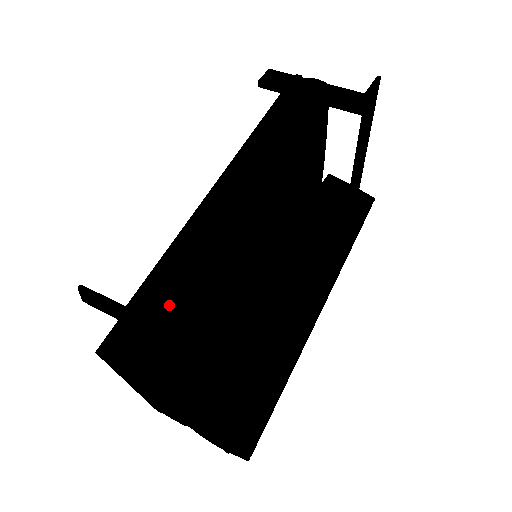
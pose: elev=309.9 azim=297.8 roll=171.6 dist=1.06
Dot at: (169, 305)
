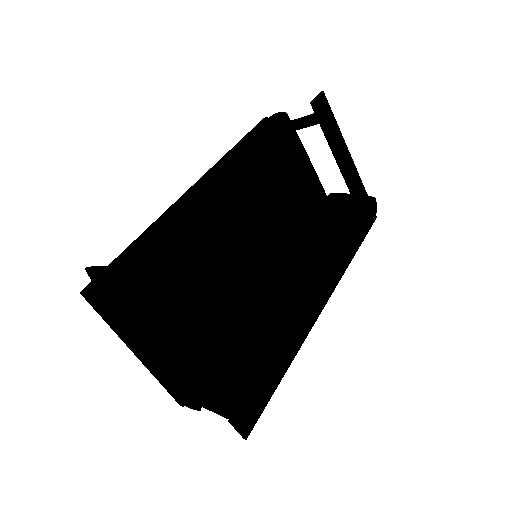
Dot at: (135, 253)
